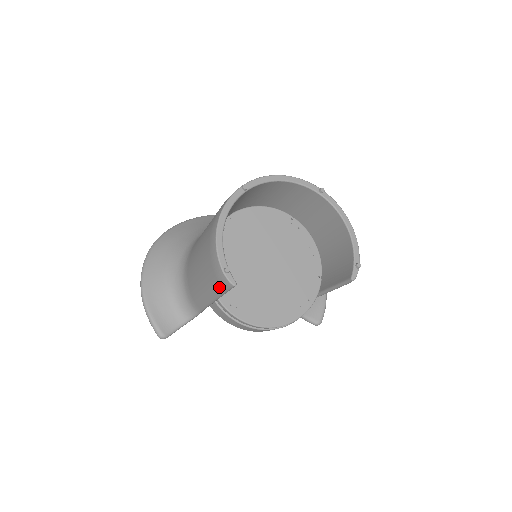
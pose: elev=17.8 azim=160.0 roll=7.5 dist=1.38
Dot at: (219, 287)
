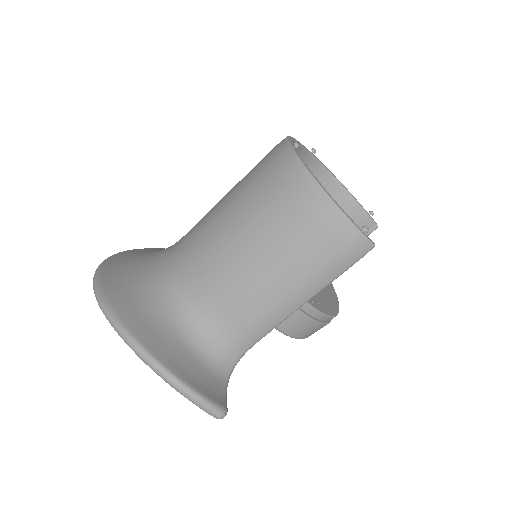
Dot at: (343, 264)
